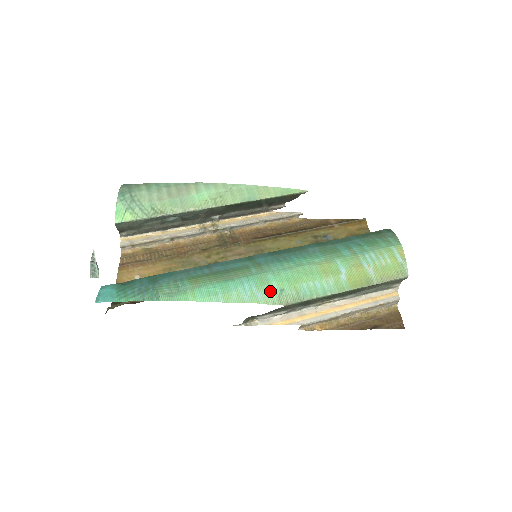
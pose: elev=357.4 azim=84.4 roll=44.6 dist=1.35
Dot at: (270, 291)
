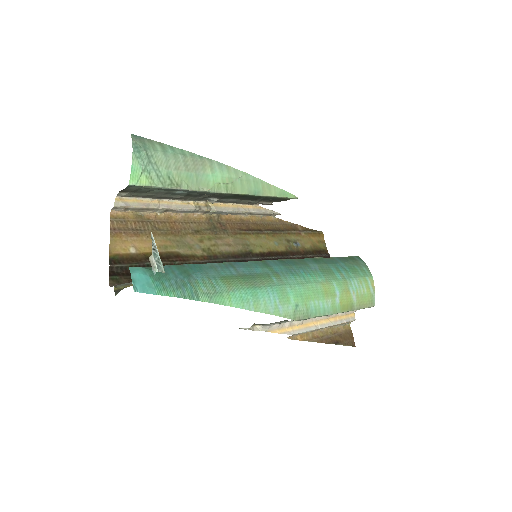
Dot at: (289, 305)
